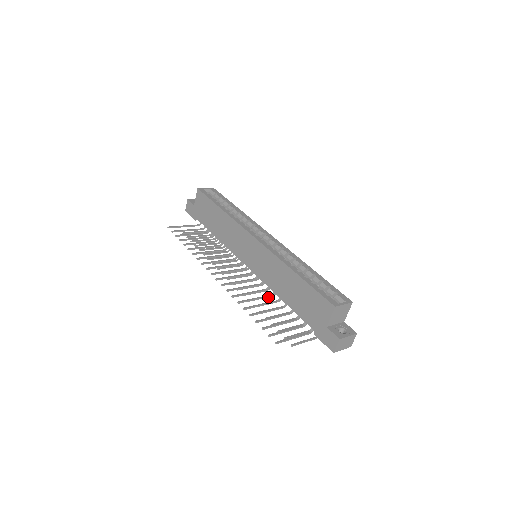
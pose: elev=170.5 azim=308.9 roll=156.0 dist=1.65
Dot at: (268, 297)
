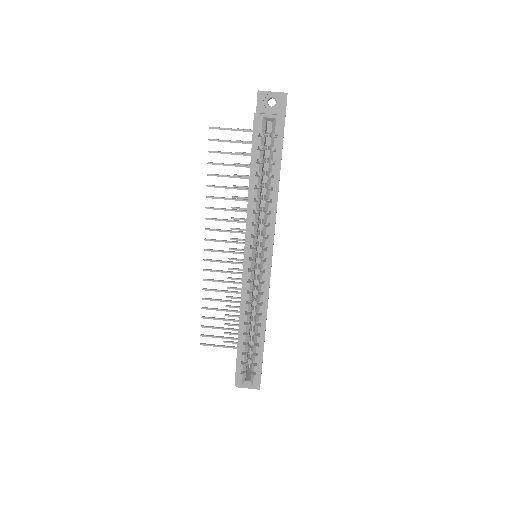
Dot at: occluded
